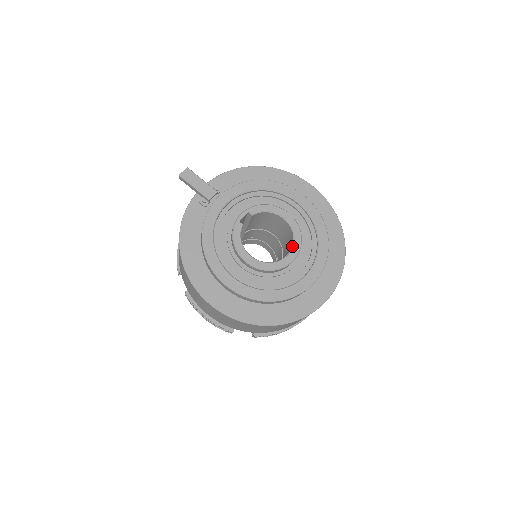
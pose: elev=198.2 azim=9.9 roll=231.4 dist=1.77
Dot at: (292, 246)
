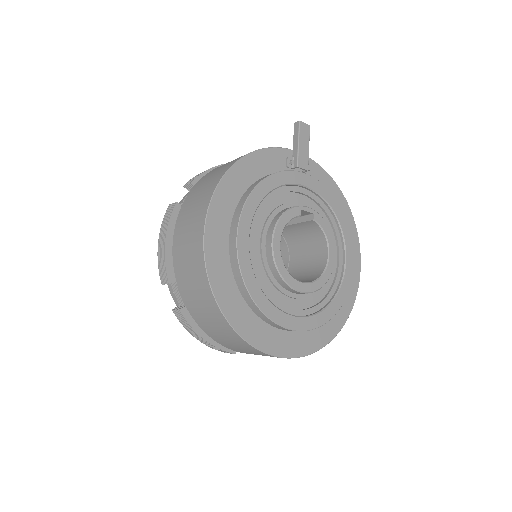
Dot at: (312, 281)
